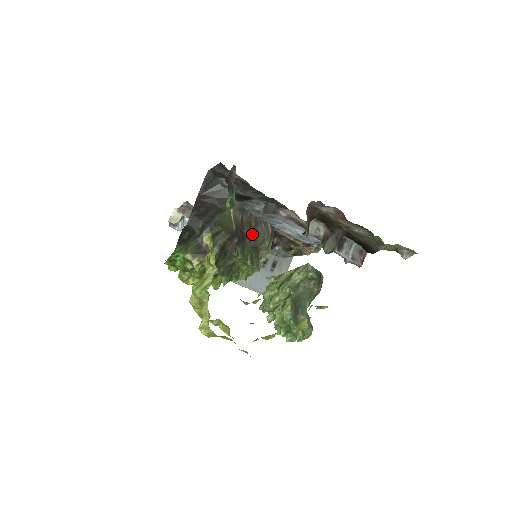
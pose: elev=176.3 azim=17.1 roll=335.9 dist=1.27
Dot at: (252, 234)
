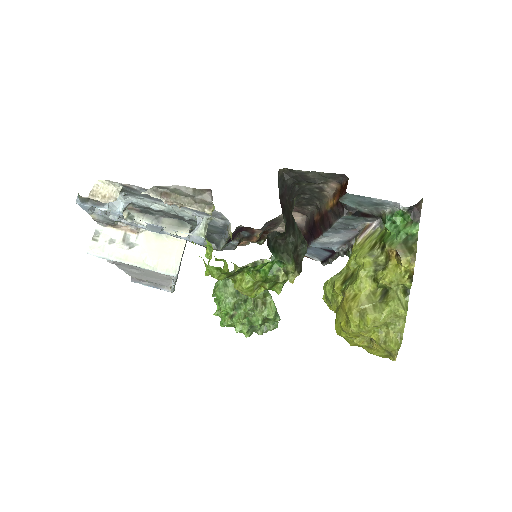
Dot at: occluded
